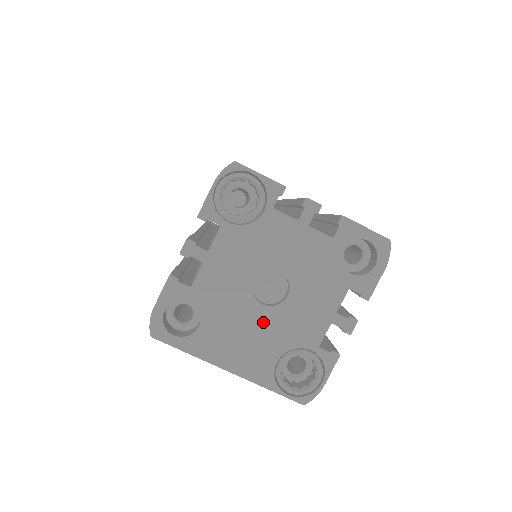
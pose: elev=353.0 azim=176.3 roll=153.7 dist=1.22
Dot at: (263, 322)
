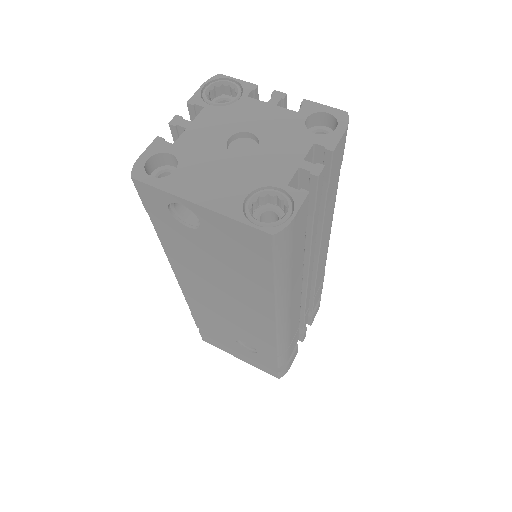
Dot at: (234, 167)
